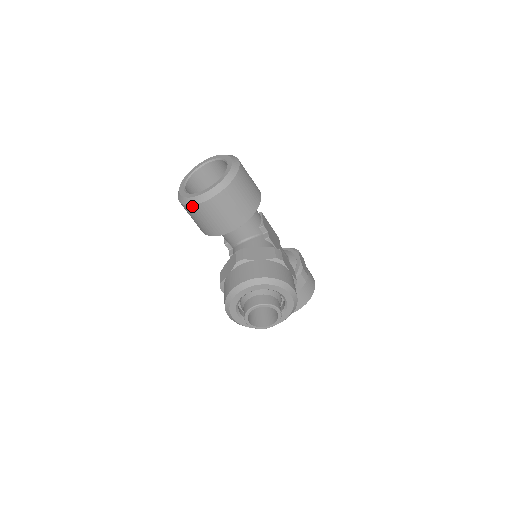
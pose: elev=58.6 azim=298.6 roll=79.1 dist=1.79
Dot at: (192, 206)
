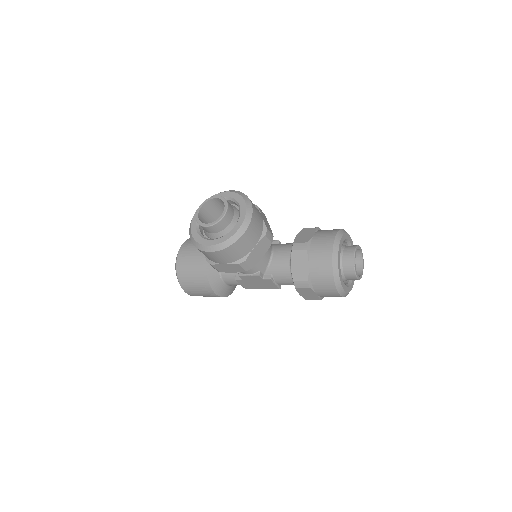
Dot at: (177, 269)
